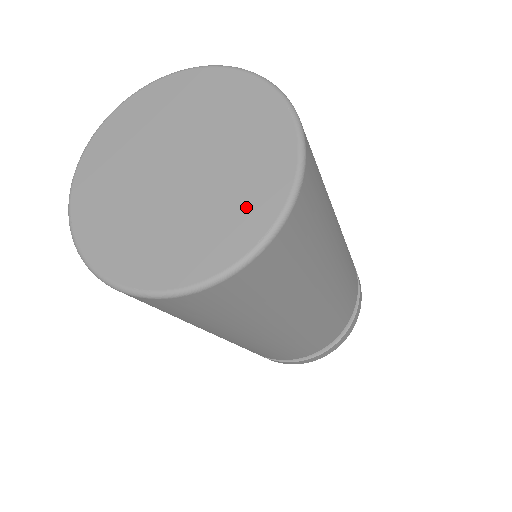
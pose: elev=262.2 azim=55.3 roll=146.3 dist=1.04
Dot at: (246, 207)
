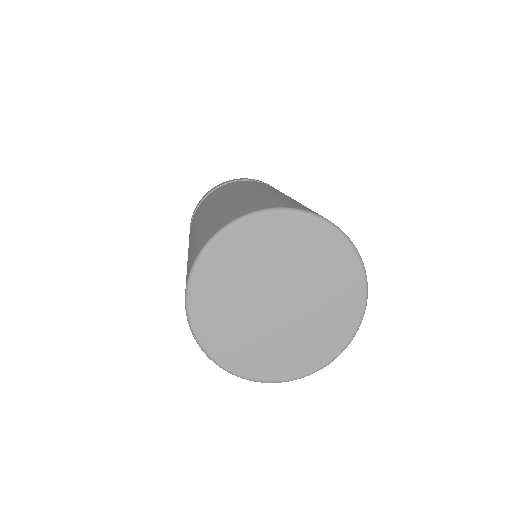
Dot at: (323, 342)
